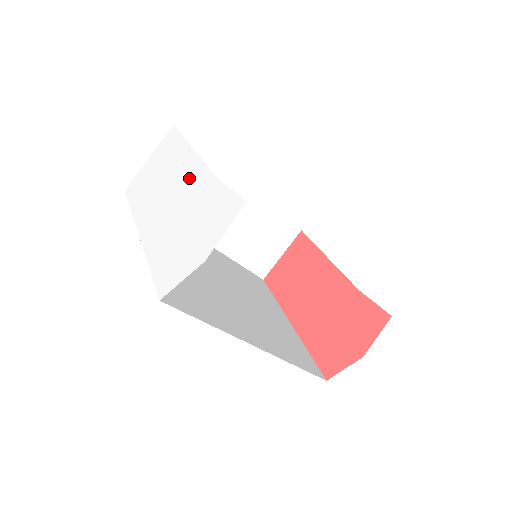
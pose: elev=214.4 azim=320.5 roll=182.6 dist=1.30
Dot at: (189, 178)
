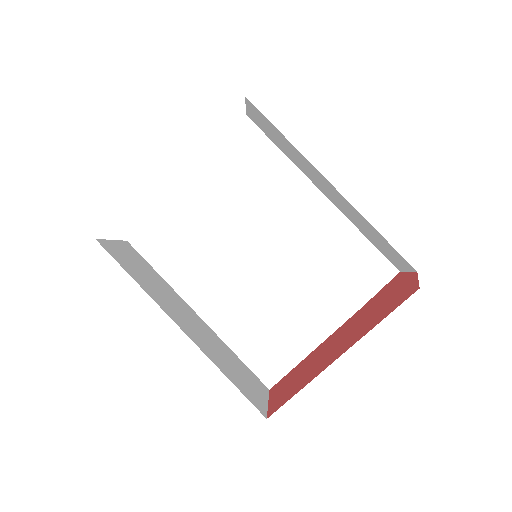
Dot at: occluded
